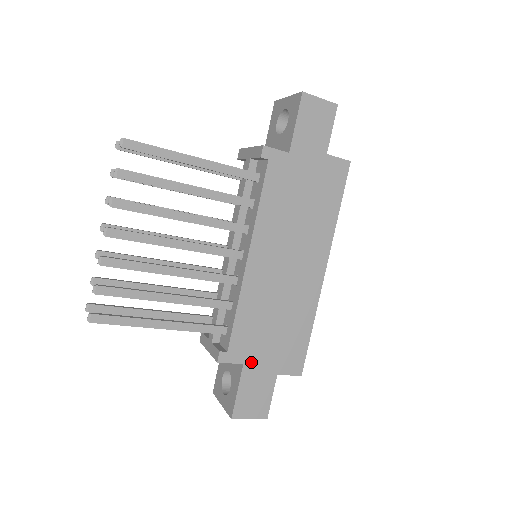
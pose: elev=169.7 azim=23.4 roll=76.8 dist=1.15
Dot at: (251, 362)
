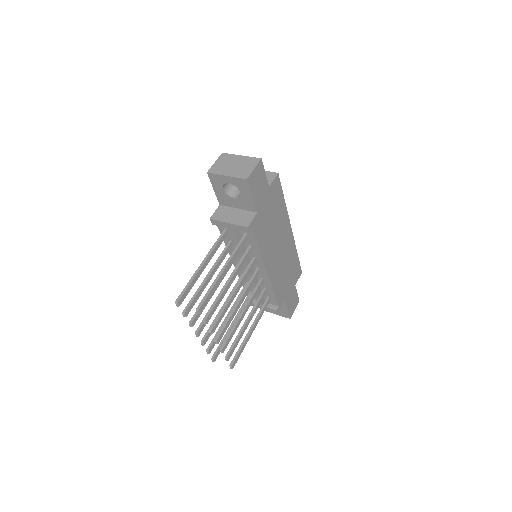
Dot at: (286, 296)
